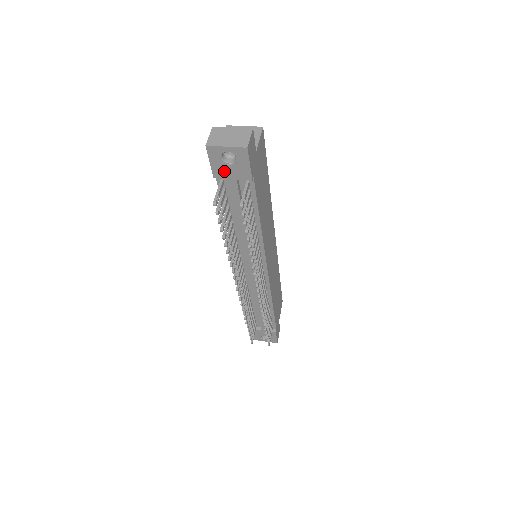
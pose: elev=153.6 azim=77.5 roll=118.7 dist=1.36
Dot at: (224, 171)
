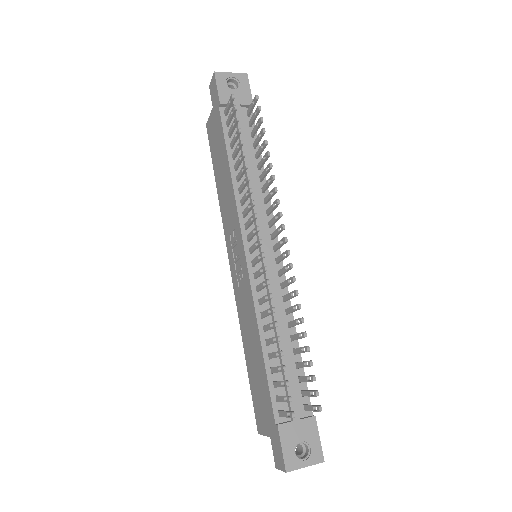
Dot at: (229, 96)
